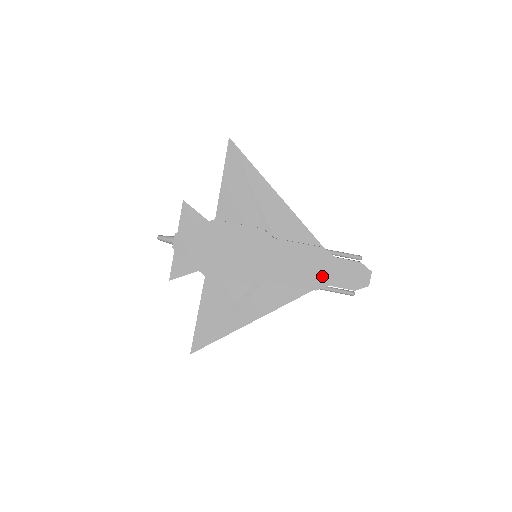
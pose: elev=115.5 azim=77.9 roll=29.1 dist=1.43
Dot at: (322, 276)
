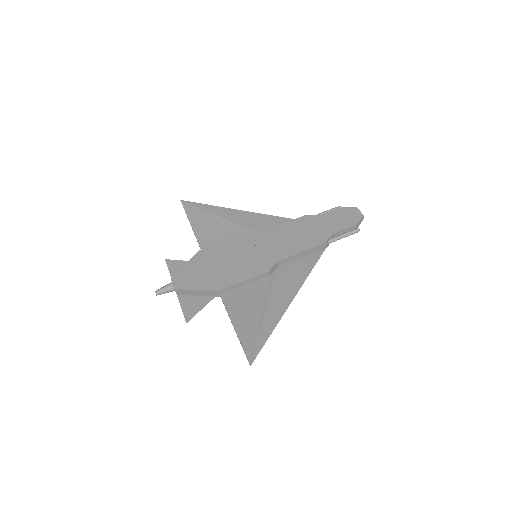
Dot at: (322, 231)
